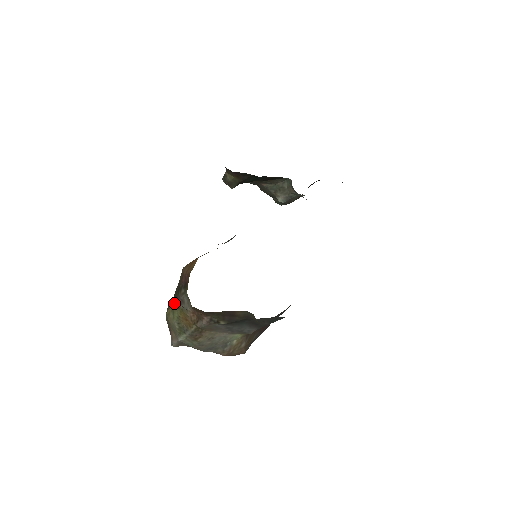
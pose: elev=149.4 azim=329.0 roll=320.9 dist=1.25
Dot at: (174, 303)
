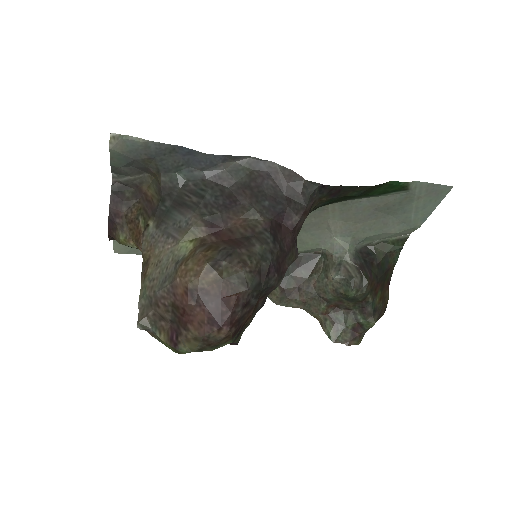
Dot at: occluded
